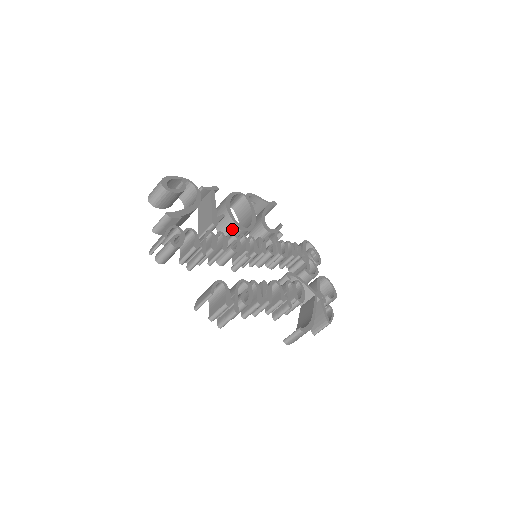
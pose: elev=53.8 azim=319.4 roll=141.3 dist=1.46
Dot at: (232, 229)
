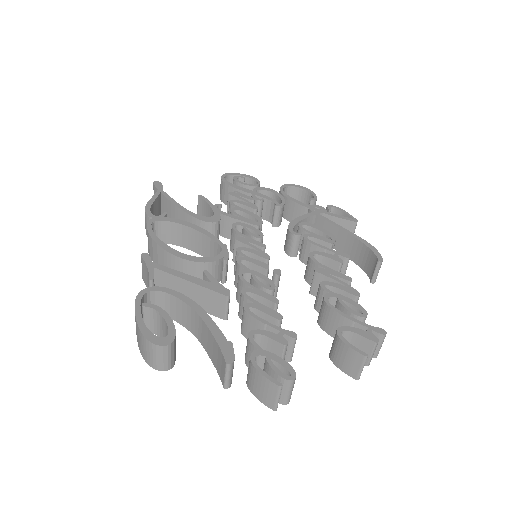
Dot at: (218, 268)
